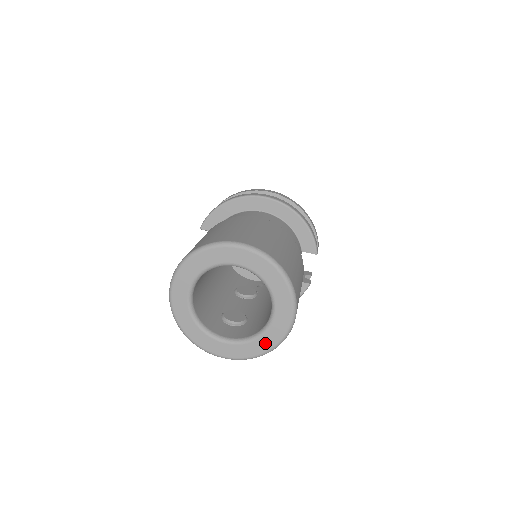
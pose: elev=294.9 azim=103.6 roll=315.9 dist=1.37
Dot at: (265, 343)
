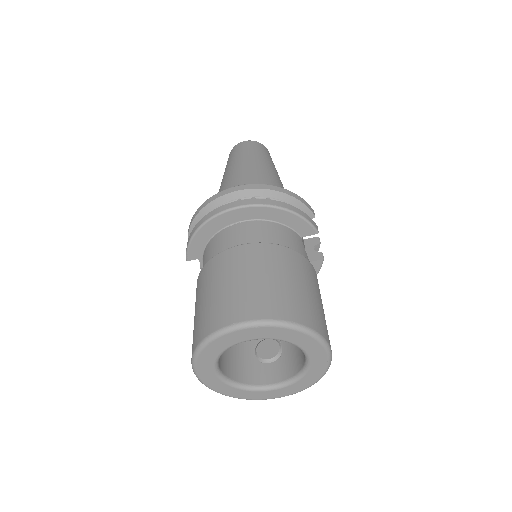
Dot at: (311, 378)
